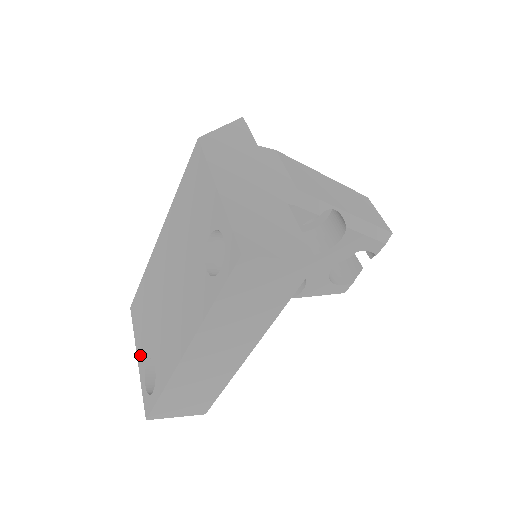
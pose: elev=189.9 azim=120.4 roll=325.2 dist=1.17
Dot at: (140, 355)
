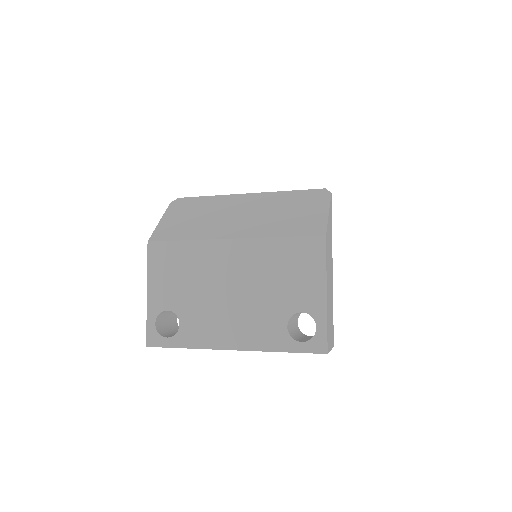
Dot at: (155, 296)
